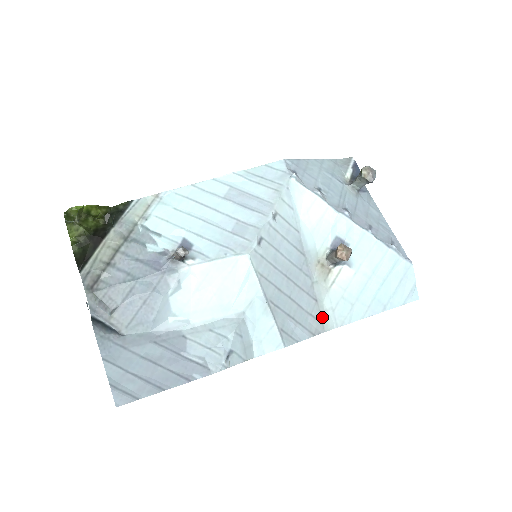
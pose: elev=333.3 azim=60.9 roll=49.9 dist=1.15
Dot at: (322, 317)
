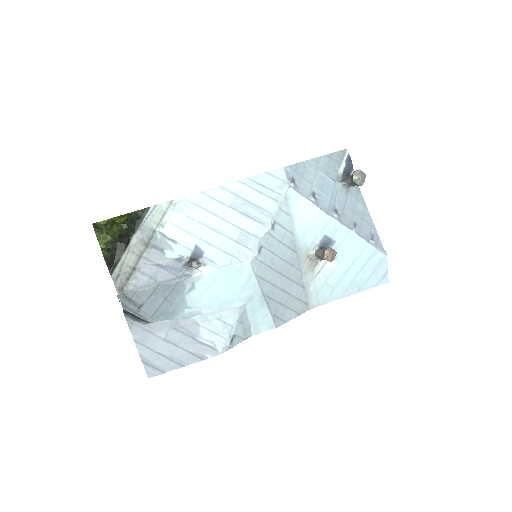
Dot at: (307, 299)
